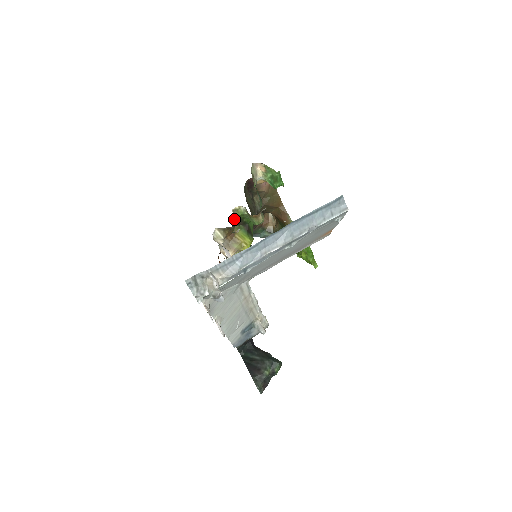
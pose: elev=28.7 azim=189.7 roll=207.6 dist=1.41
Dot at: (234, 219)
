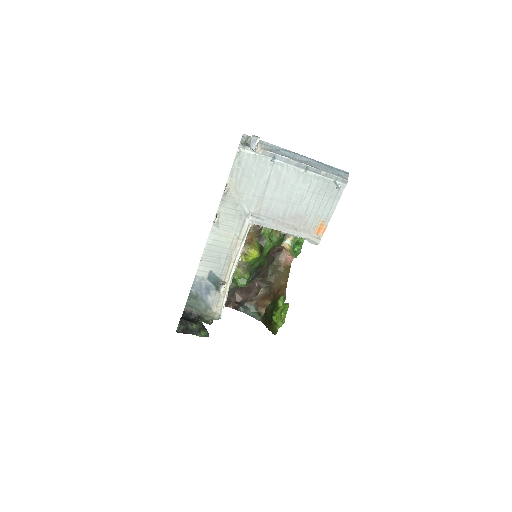
Dot at: (261, 228)
